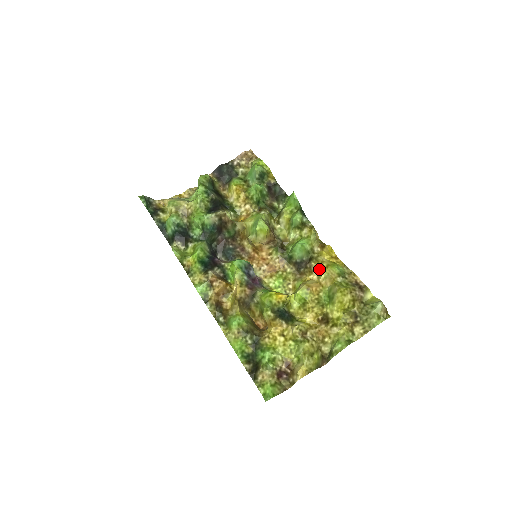
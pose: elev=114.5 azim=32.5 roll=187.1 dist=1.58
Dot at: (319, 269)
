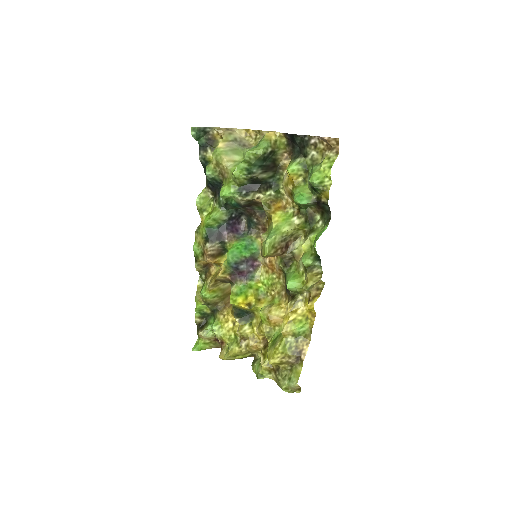
Dot at: (285, 316)
